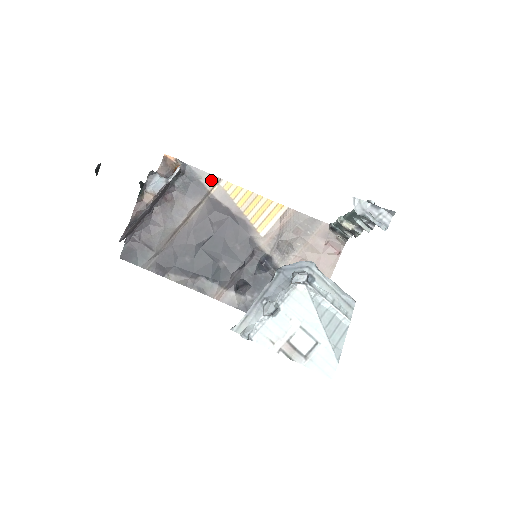
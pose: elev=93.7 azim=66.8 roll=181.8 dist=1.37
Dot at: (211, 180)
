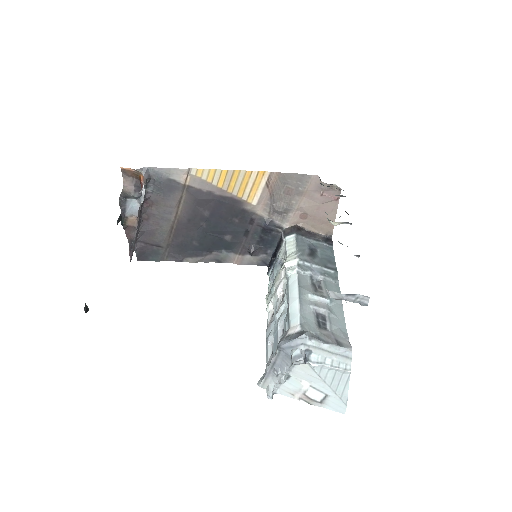
Dot at: (180, 174)
